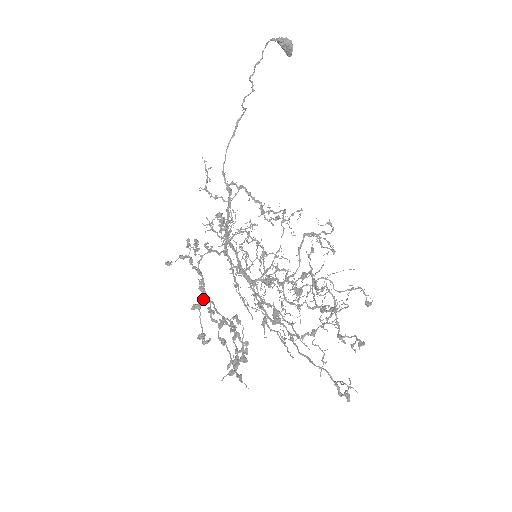
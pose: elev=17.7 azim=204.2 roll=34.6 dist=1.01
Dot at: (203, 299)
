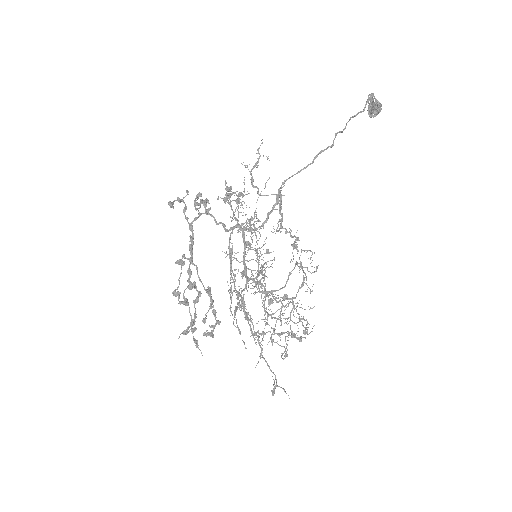
Dot at: (190, 259)
